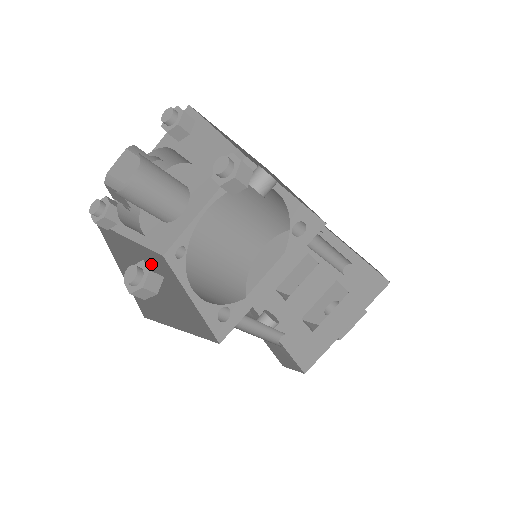
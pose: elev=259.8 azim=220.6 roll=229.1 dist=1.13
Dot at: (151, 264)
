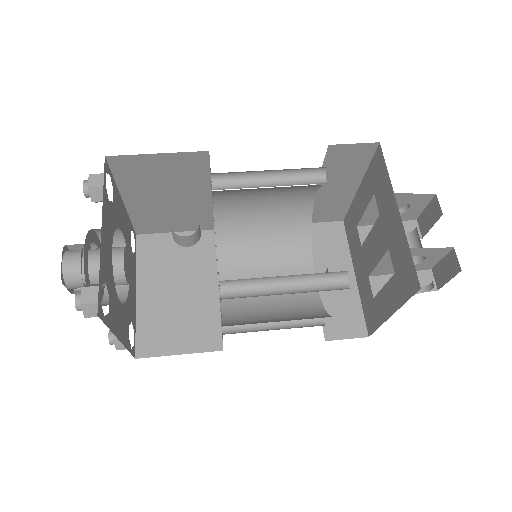
Dot at: occluded
